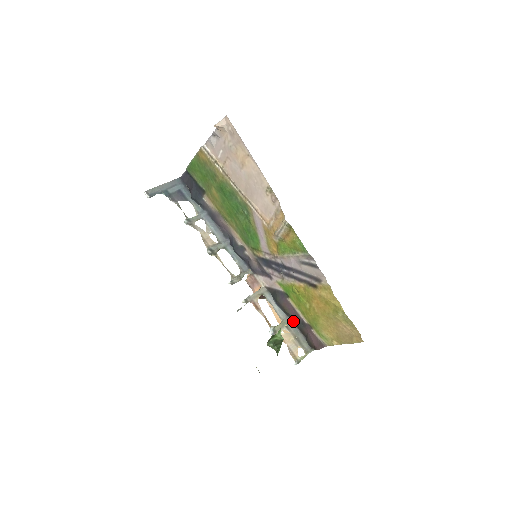
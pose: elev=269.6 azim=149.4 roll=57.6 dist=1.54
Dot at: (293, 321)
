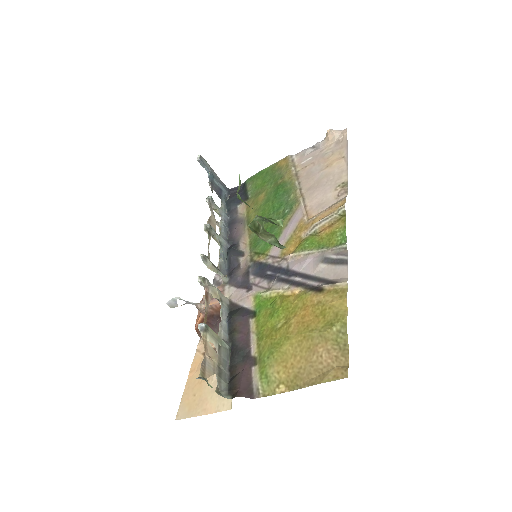
Dot at: (232, 350)
